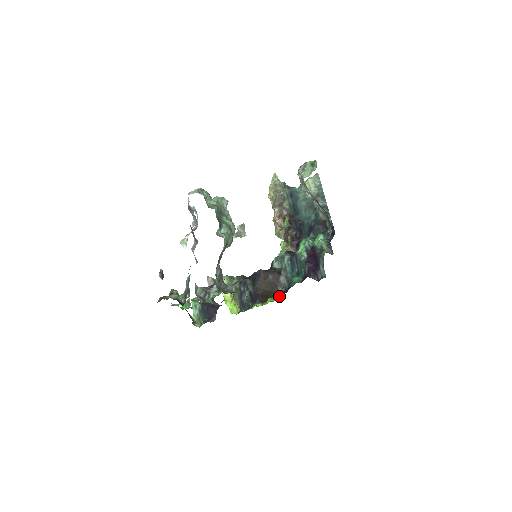
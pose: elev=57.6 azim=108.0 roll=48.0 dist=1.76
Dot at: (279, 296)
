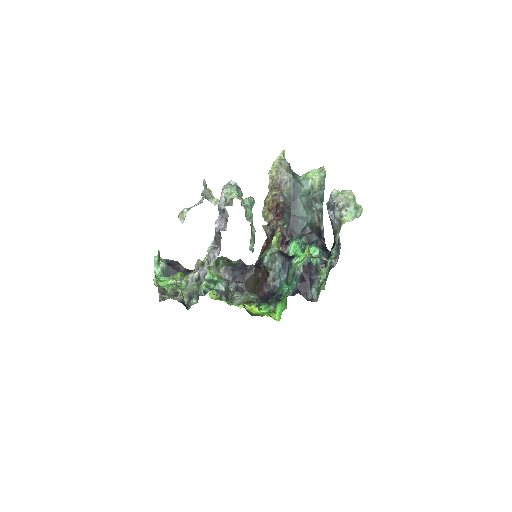
Dot at: (277, 314)
